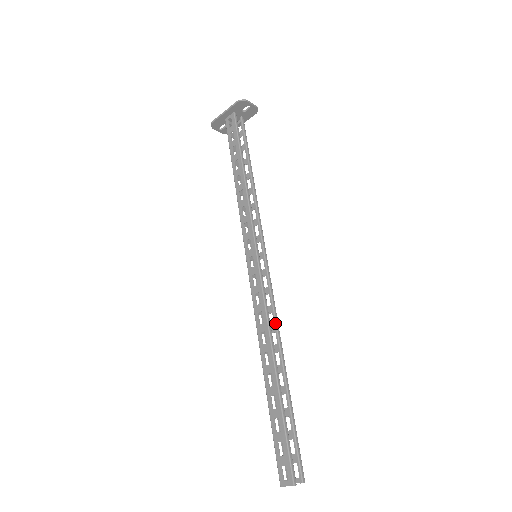
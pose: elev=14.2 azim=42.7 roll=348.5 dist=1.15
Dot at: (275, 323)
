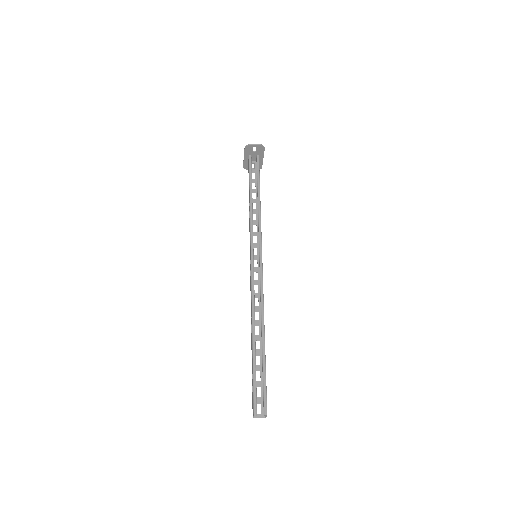
Dot at: occluded
